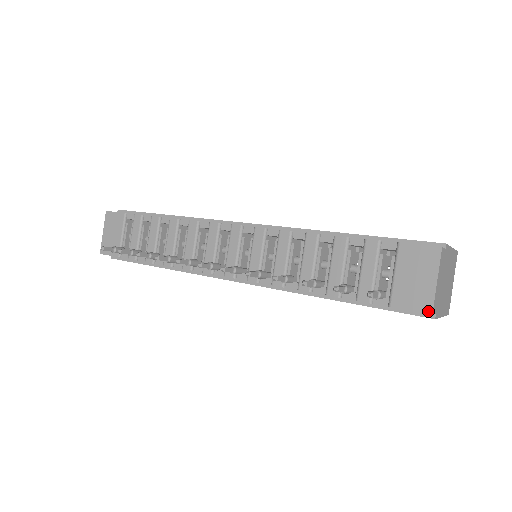
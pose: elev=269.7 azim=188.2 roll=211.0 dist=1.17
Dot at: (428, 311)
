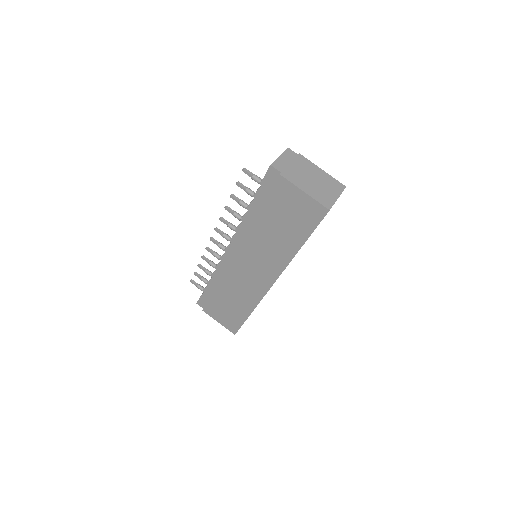
Dot at: (270, 166)
